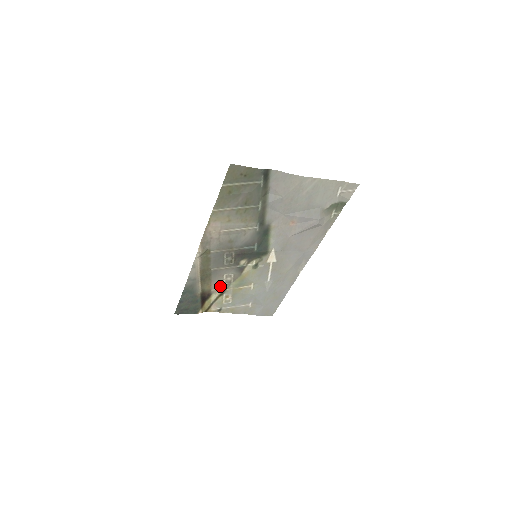
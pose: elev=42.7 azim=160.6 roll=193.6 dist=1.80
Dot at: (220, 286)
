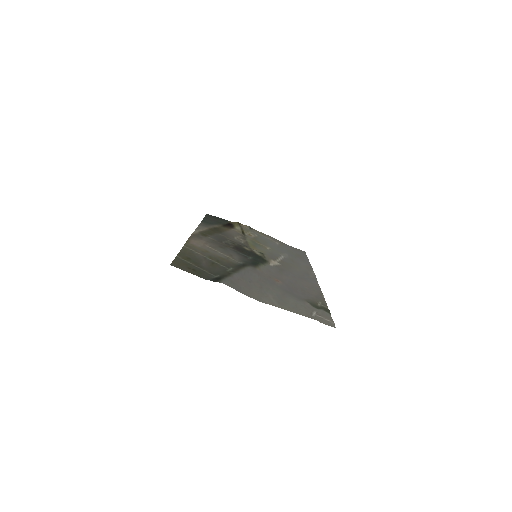
Dot at: (238, 233)
